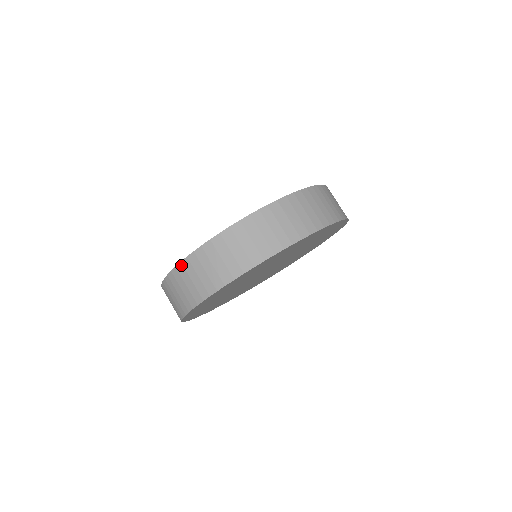
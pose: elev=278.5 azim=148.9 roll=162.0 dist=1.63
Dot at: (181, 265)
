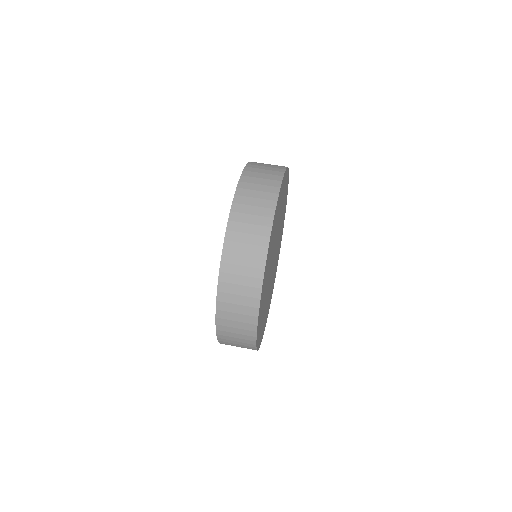
Dot at: (219, 339)
